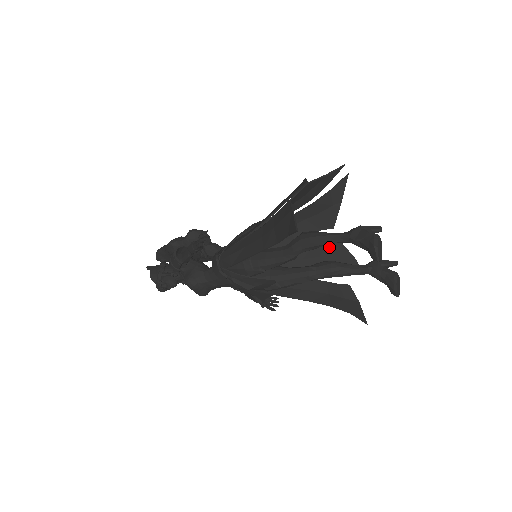
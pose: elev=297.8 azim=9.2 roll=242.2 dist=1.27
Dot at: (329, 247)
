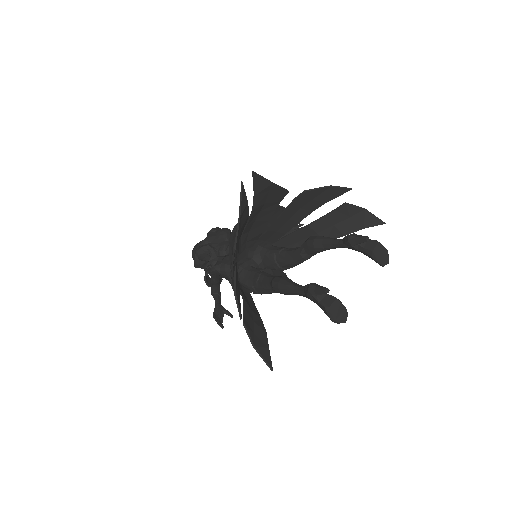
Dot at: (300, 200)
